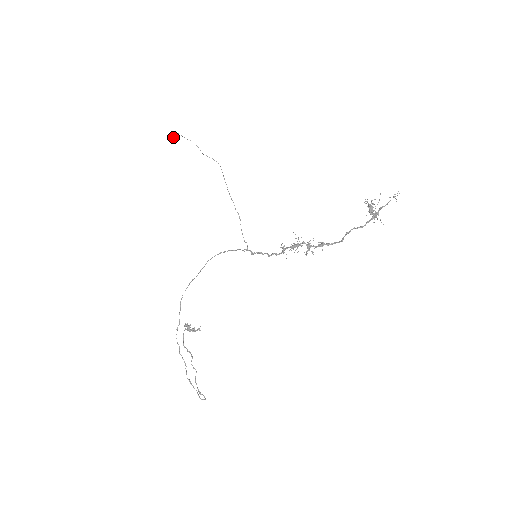
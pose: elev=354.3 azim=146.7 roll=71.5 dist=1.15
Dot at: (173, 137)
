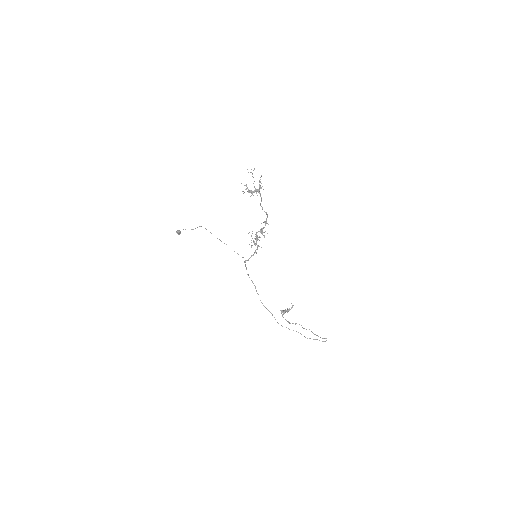
Dot at: (180, 233)
